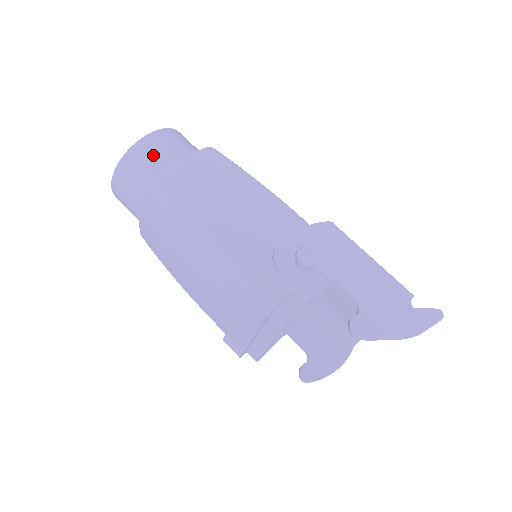
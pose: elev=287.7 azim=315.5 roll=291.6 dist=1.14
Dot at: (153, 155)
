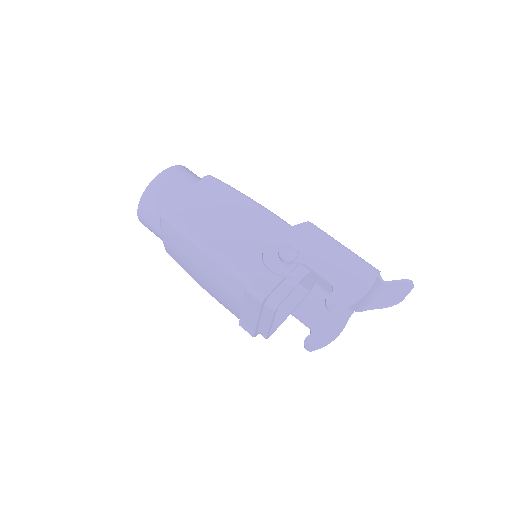
Dot at: (165, 190)
